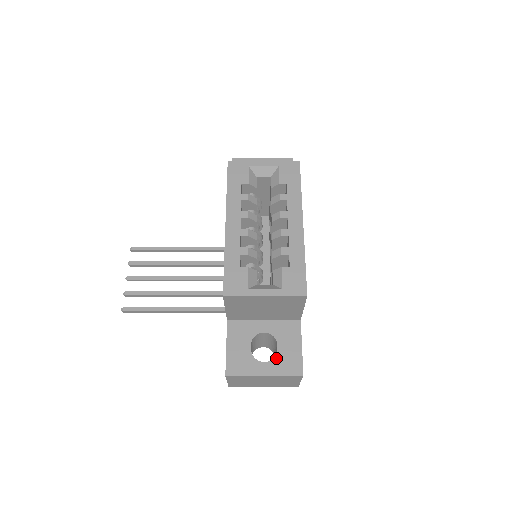
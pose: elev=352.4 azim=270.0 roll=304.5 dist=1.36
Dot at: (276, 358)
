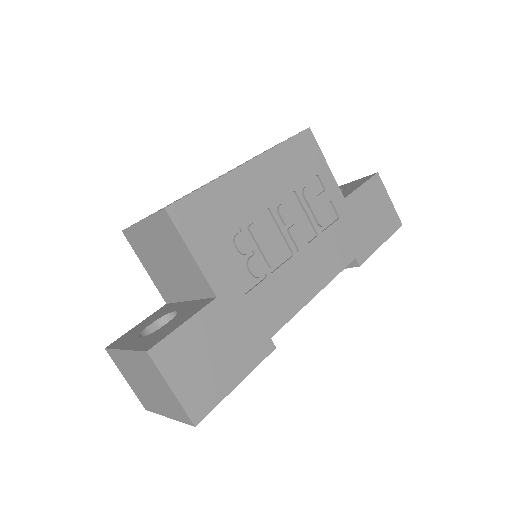
Dot at: (152, 333)
